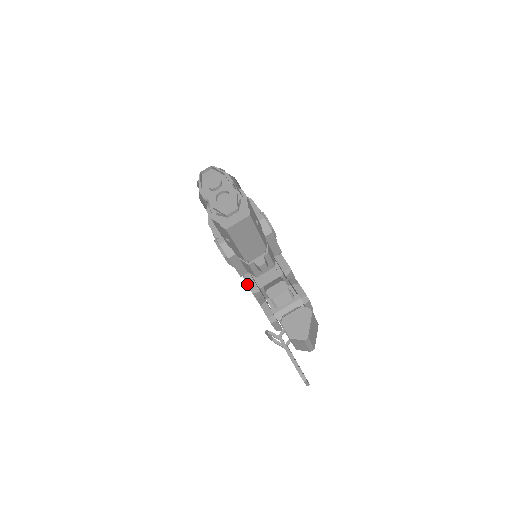
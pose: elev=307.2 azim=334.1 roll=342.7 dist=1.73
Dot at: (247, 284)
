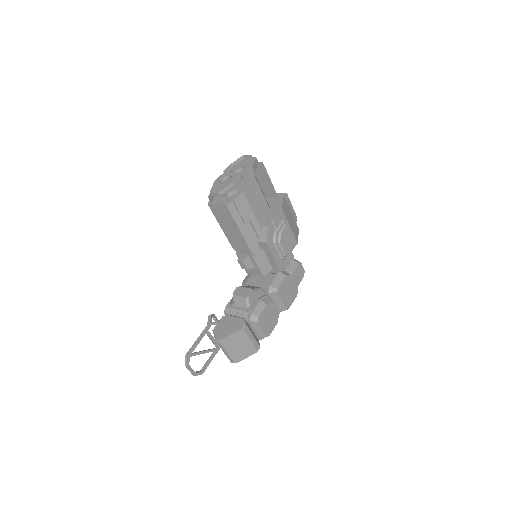
Dot at: (247, 276)
